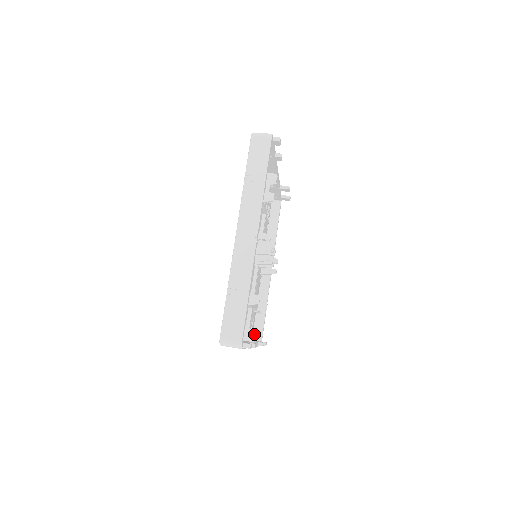
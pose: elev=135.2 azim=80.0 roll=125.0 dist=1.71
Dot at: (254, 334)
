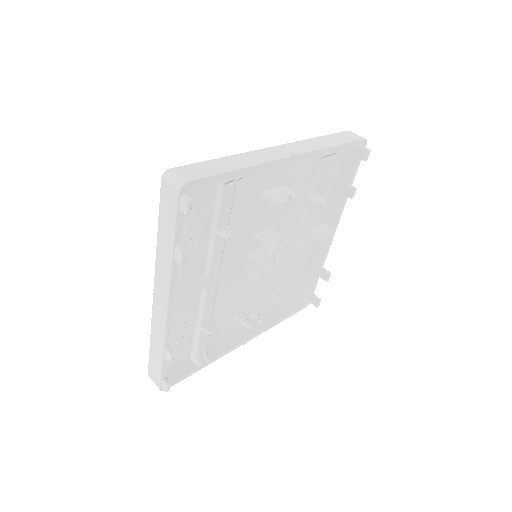
Dot at: (184, 295)
